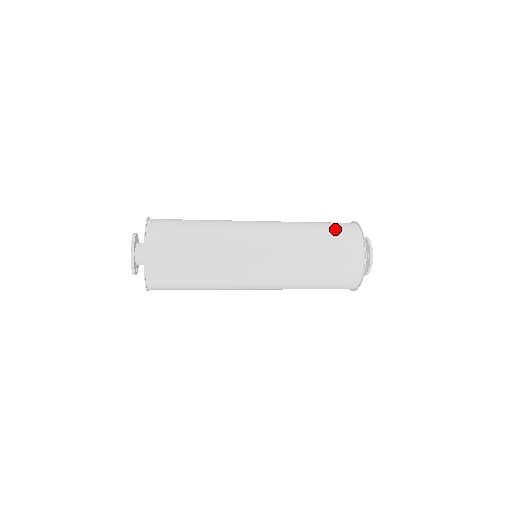
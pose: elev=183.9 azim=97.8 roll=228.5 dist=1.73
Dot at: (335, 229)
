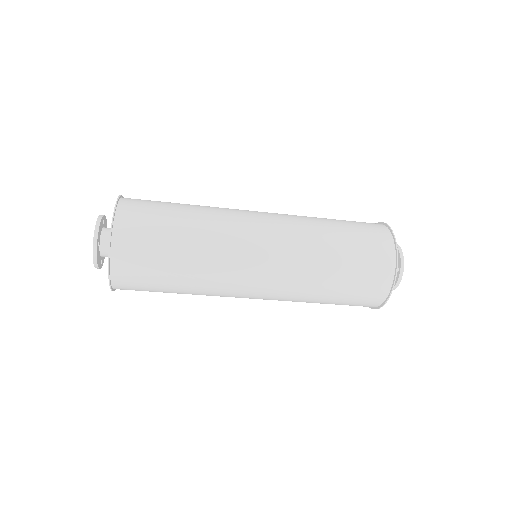
Dot at: (361, 234)
